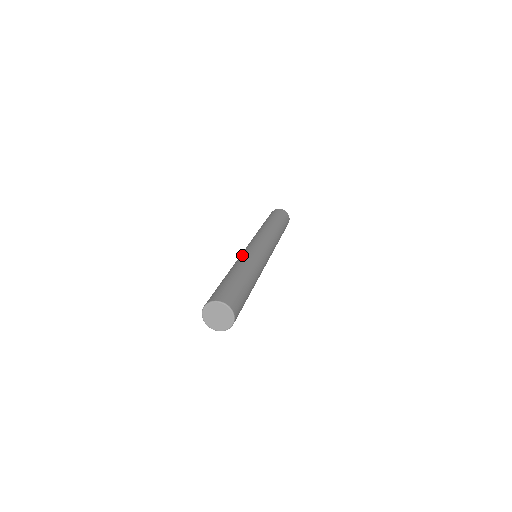
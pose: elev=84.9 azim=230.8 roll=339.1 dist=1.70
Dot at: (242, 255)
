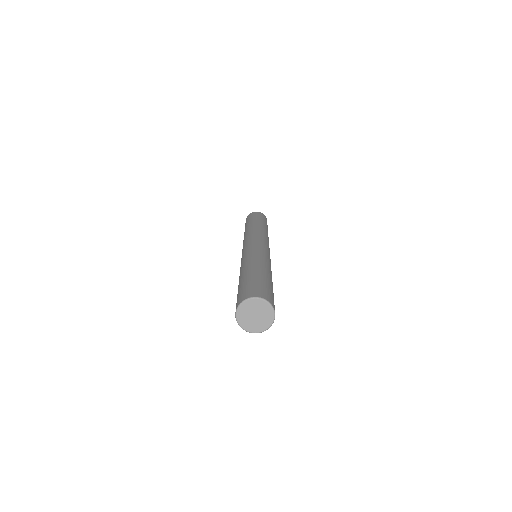
Dot at: (243, 258)
